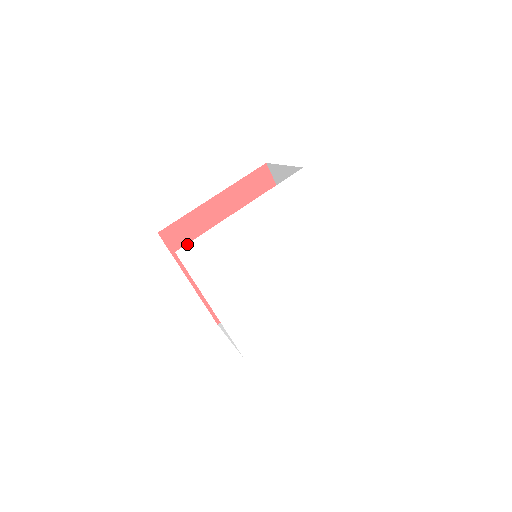
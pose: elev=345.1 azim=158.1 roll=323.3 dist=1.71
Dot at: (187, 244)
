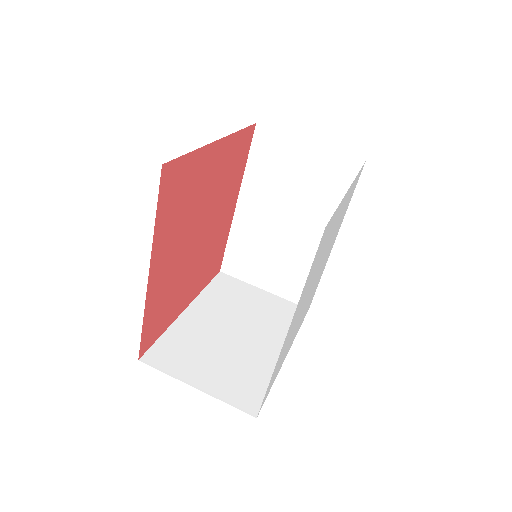
Dot at: (261, 405)
